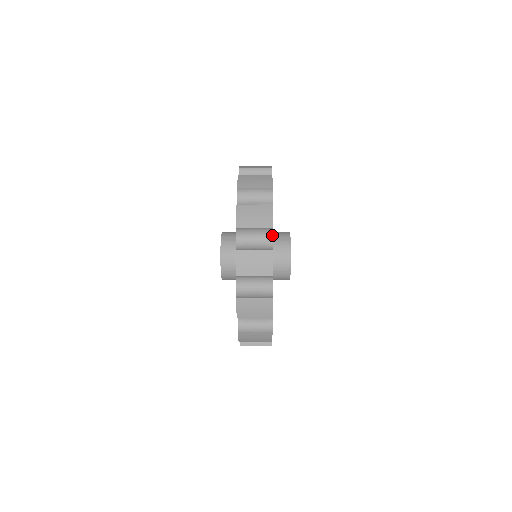
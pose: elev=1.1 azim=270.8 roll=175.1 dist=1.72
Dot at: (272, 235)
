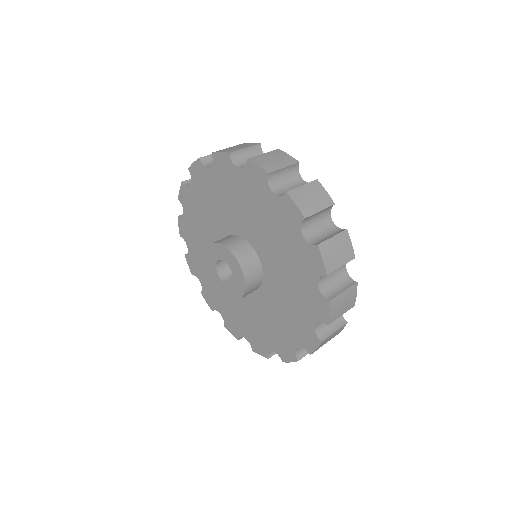
Dot at: (299, 175)
